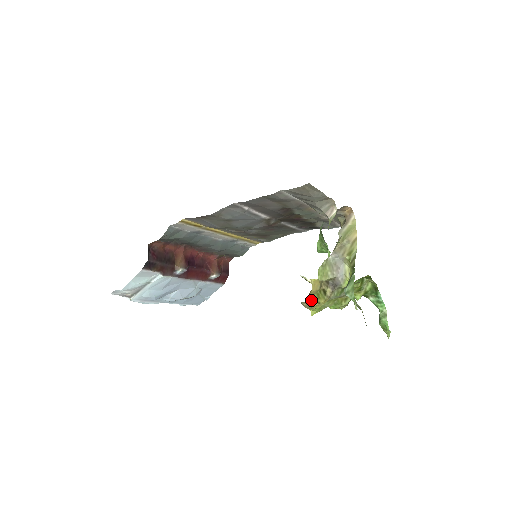
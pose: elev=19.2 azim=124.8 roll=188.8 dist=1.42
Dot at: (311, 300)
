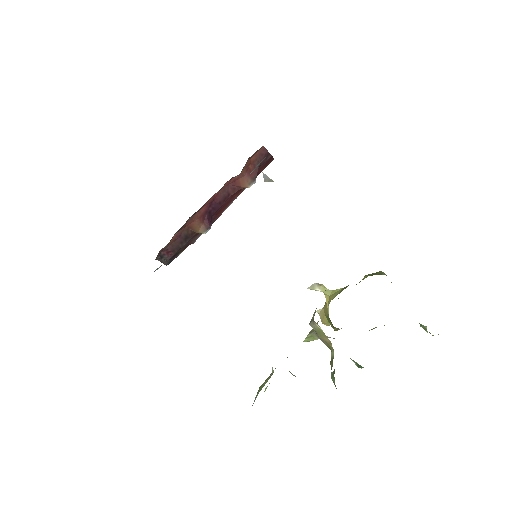
Dot at: (324, 319)
